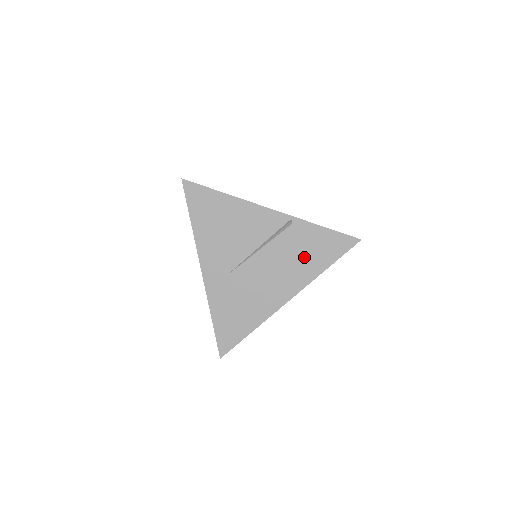
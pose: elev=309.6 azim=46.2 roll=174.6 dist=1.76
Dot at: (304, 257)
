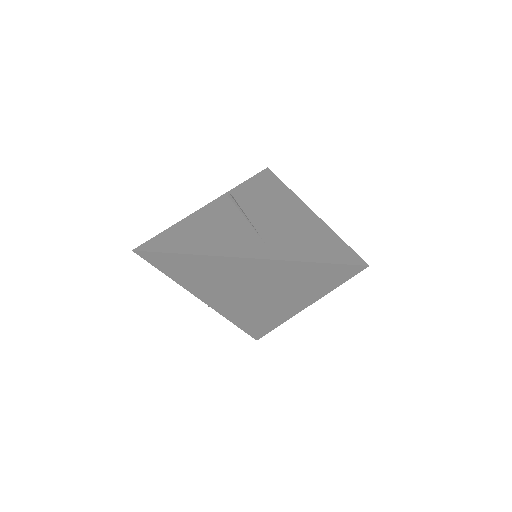
Dot at: (268, 194)
